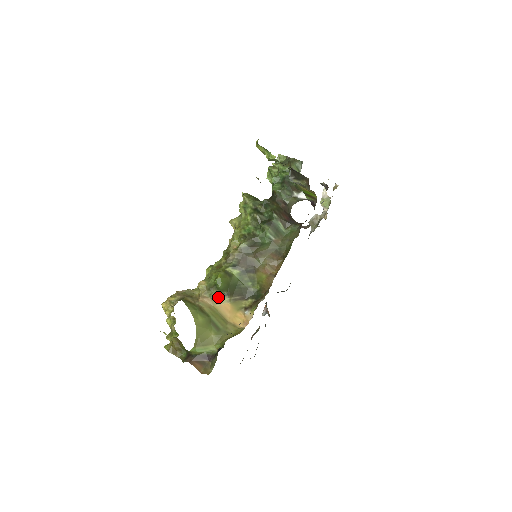
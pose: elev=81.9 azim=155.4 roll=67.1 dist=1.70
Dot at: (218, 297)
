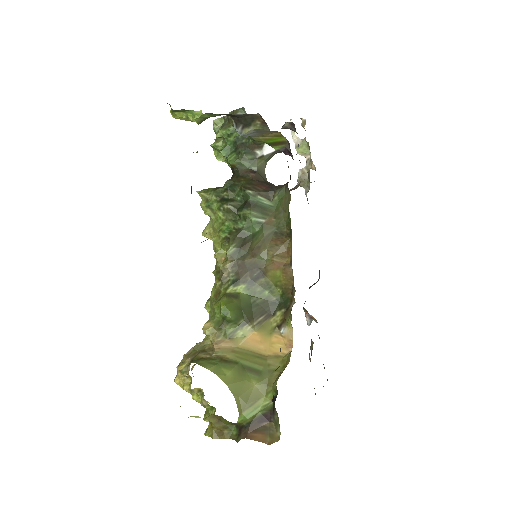
Dot at: (236, 332)
